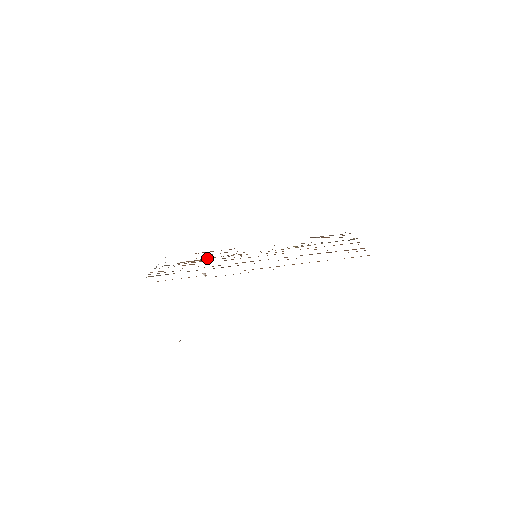
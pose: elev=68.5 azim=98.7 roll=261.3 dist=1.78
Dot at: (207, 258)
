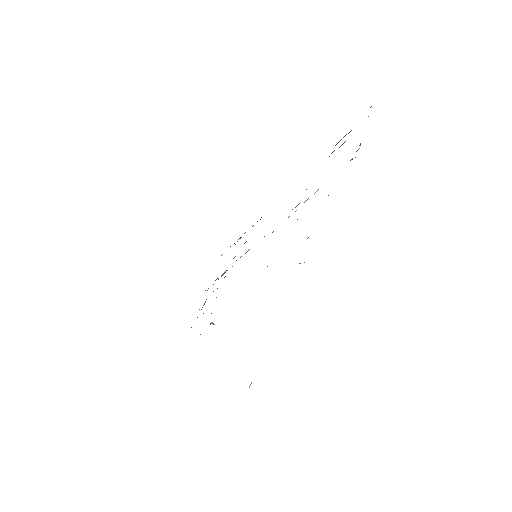
Dot at: occluded
